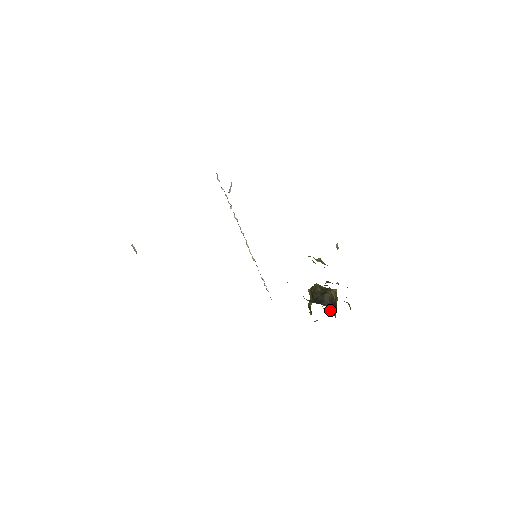
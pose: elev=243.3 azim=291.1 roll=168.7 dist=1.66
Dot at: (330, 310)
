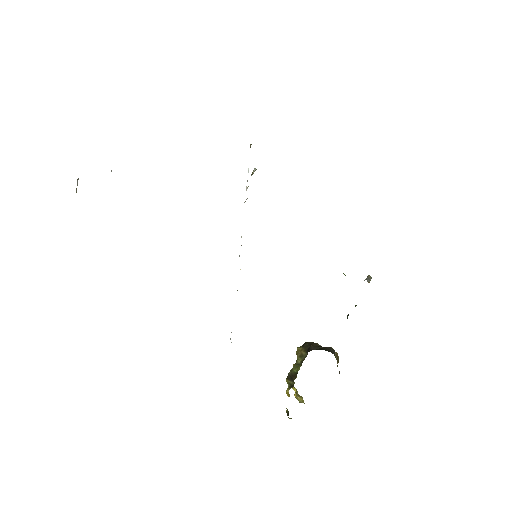
Dot at: occluded
